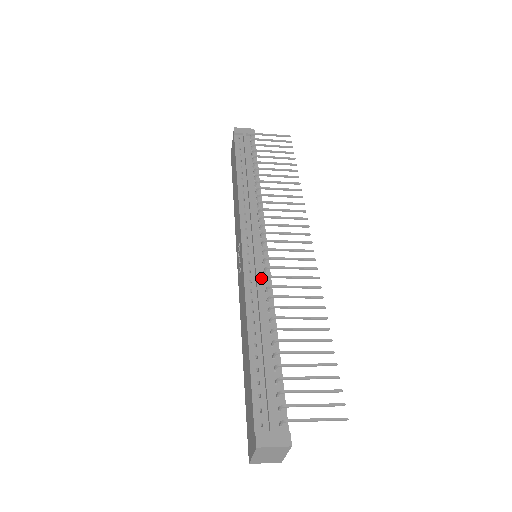
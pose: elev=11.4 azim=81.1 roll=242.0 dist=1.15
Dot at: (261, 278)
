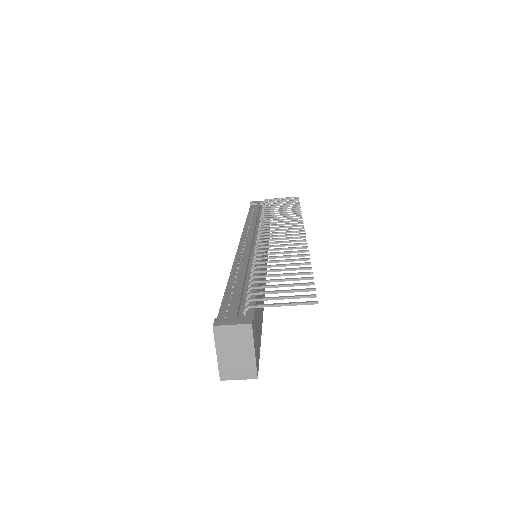
Dot at: (252, 254)
